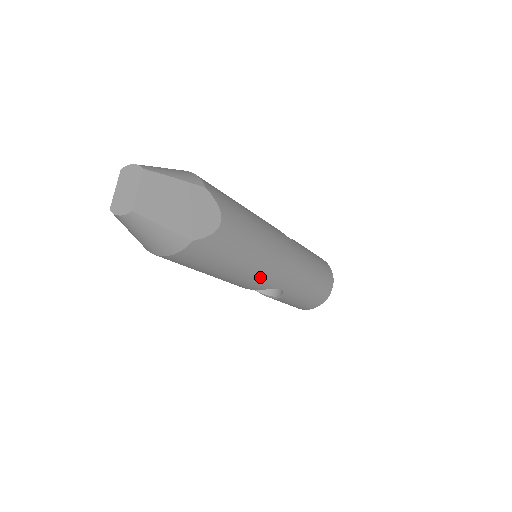
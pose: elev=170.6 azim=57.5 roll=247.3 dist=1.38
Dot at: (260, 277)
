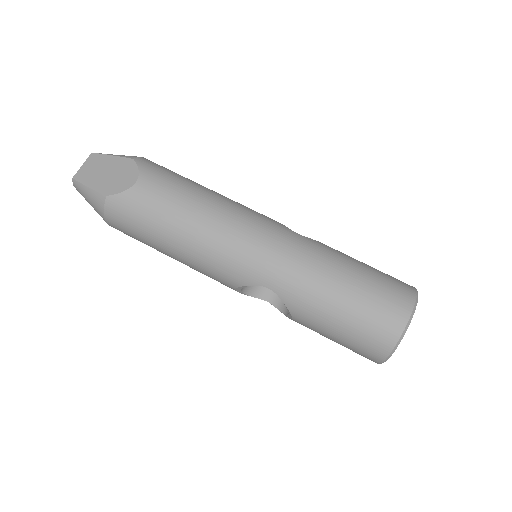
Dot at: (217, 258)
